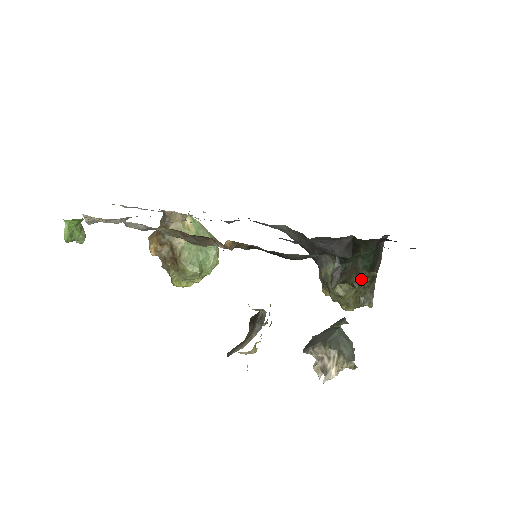
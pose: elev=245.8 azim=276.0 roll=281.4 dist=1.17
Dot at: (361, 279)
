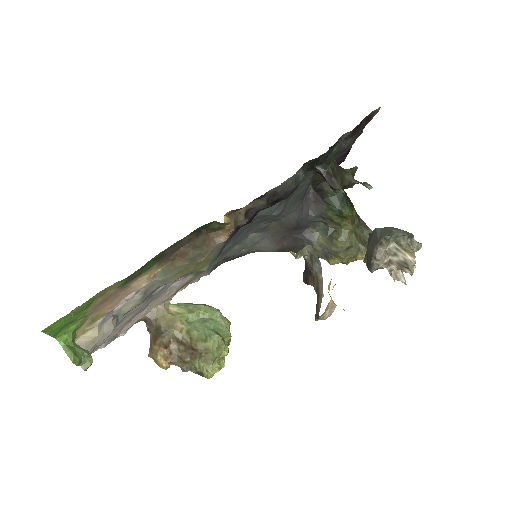
Dot at: (351, 175)
